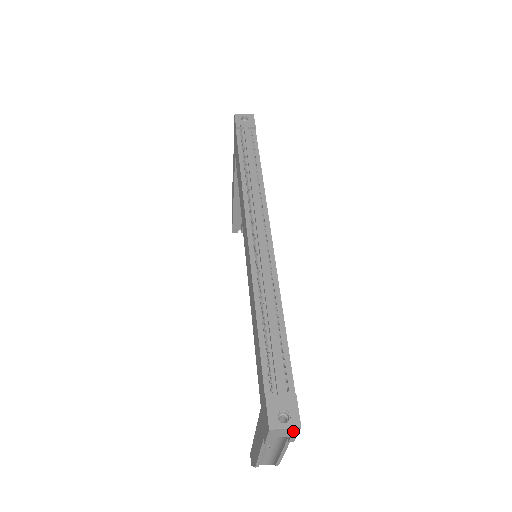
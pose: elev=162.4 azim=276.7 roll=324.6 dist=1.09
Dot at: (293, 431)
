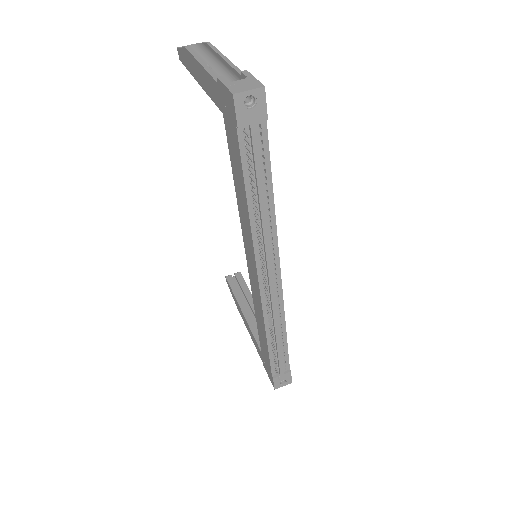
Dot at: occluded
